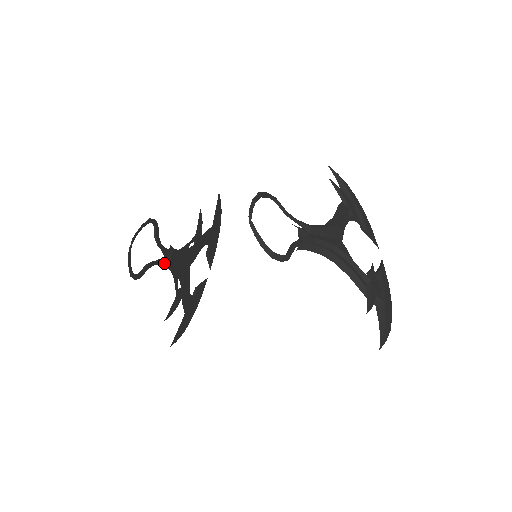
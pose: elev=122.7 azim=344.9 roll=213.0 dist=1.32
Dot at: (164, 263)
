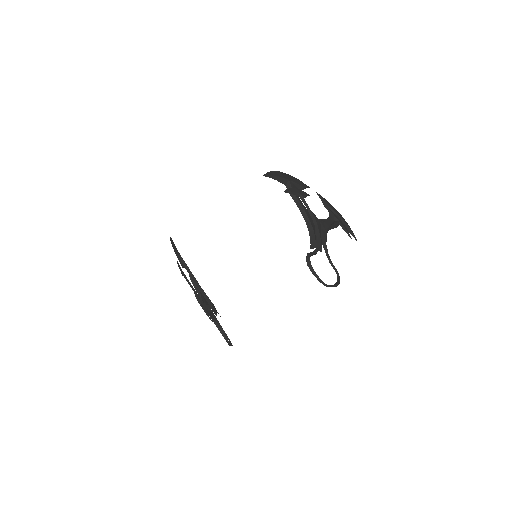
Dot at: occluded
